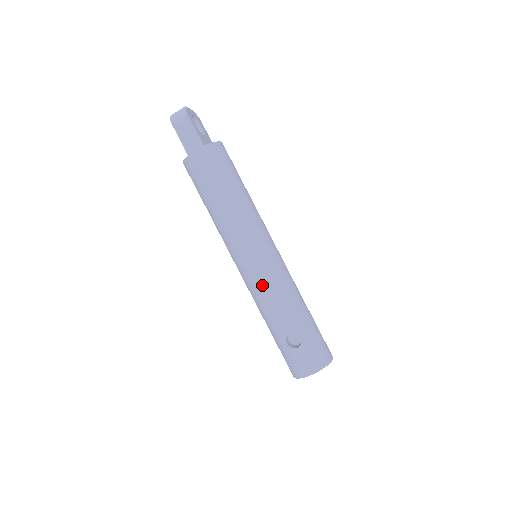
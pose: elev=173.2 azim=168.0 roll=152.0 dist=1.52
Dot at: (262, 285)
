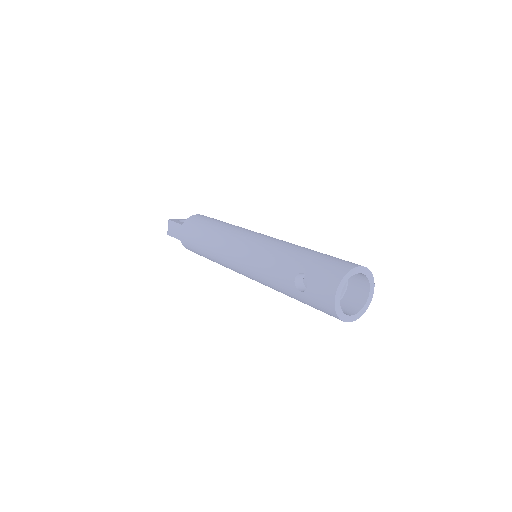
Dot at: (254, 266)
